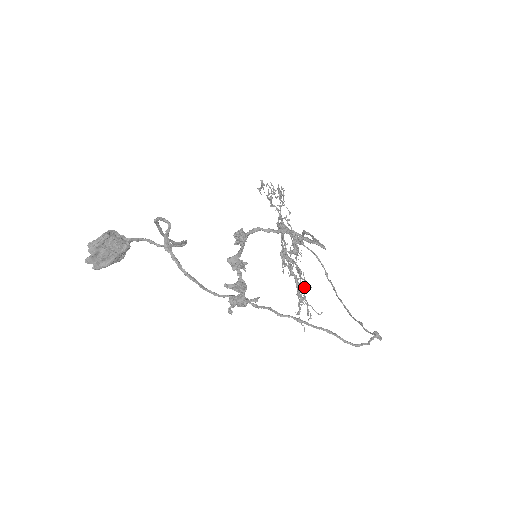
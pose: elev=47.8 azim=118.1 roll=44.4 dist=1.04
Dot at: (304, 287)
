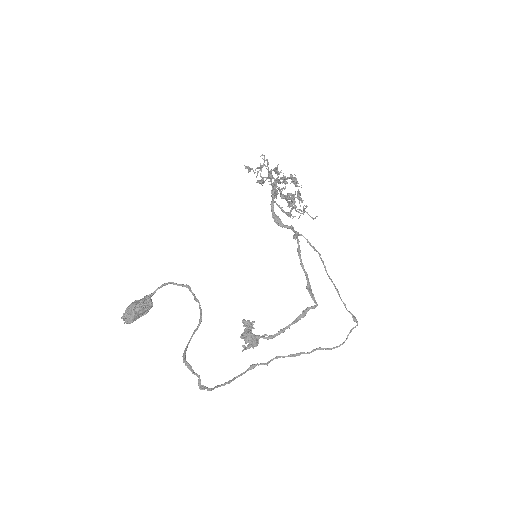
Dot at: (299, 196)
